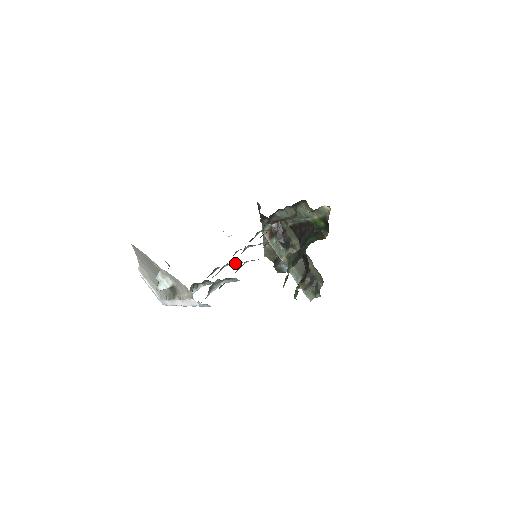
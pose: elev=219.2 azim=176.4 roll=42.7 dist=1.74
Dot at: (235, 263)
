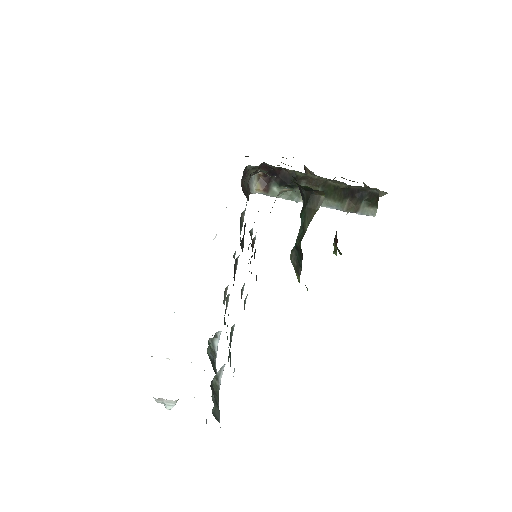
Dot at: occluded
